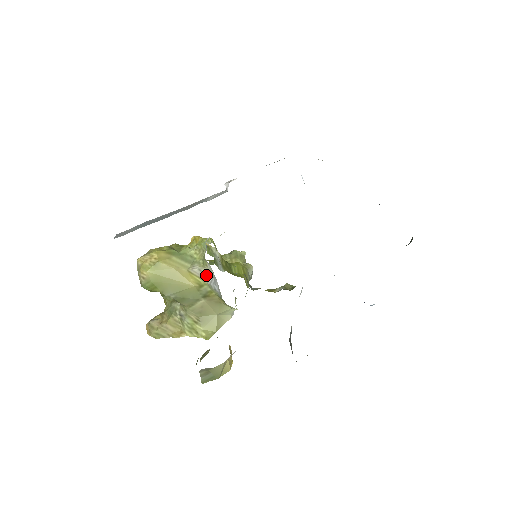
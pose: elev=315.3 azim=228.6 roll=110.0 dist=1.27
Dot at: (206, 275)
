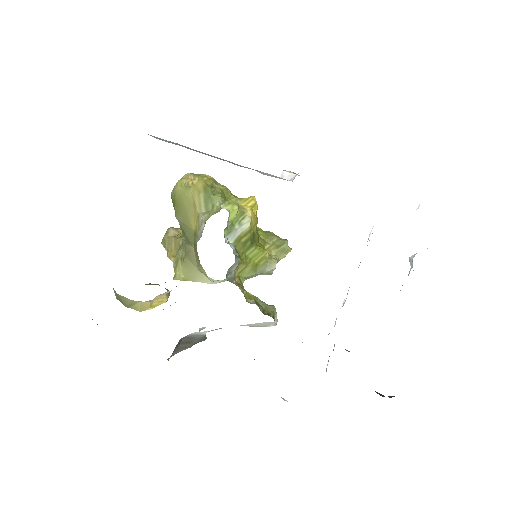
Dot at: (201, 230)
